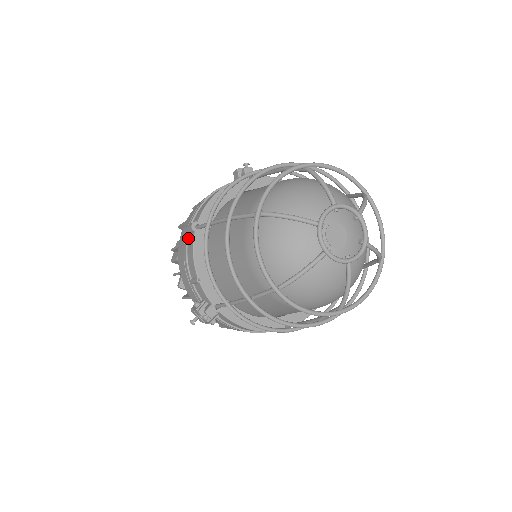
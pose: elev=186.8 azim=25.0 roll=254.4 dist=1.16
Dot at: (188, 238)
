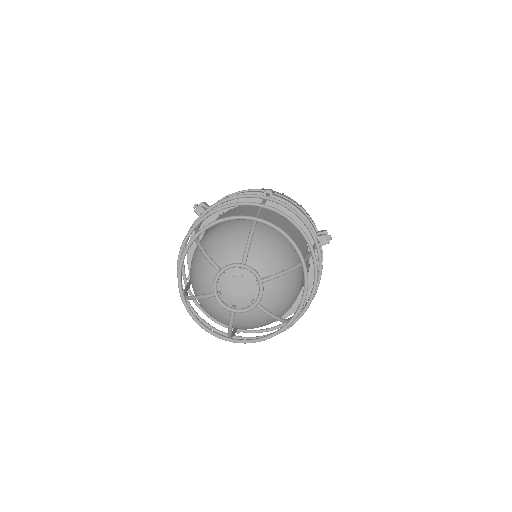
Dot at: occluded
